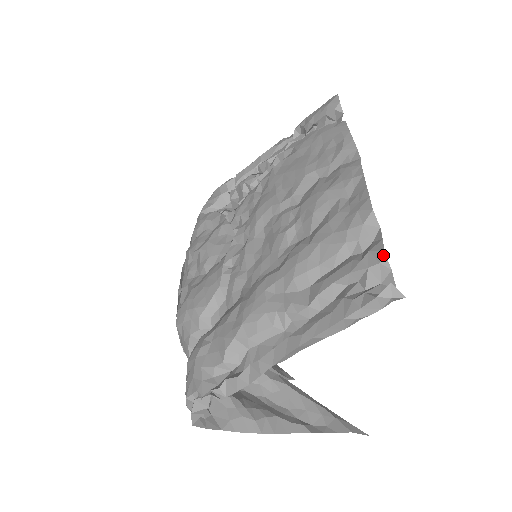
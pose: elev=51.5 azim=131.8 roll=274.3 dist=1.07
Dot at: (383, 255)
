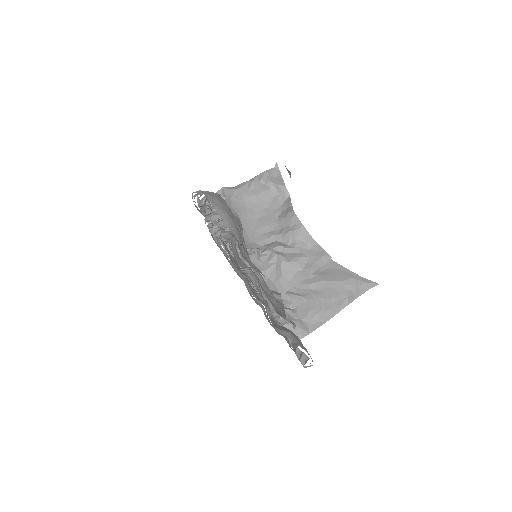
Dot at: occluded
